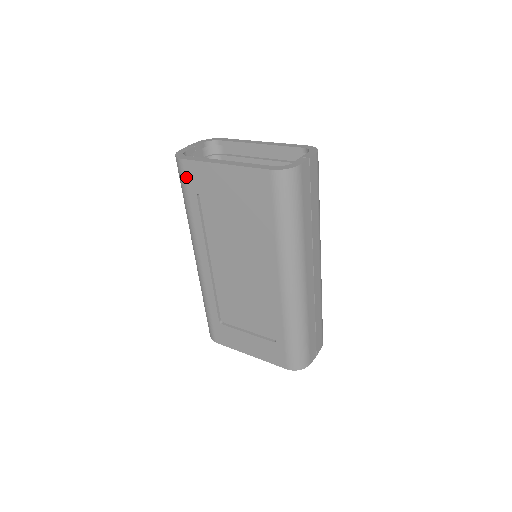
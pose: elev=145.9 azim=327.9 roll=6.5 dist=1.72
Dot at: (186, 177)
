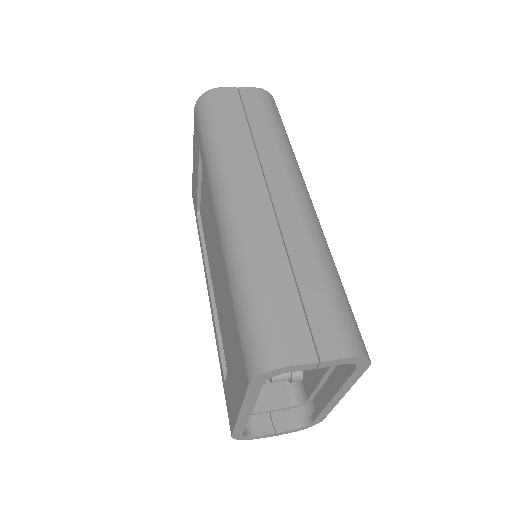
Dot at: (194, 207)
